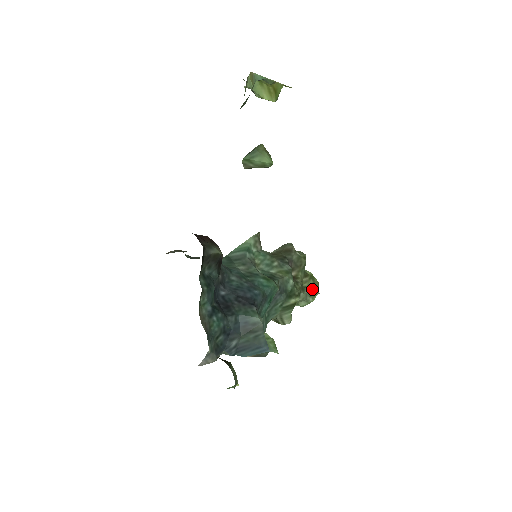
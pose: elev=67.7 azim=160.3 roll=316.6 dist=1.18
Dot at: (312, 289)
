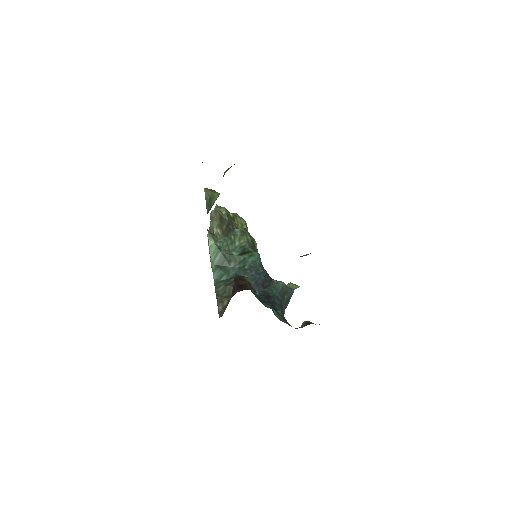
Dot at: (244, 223)
